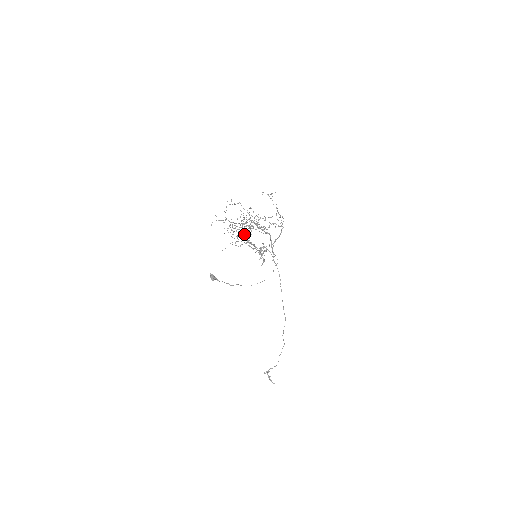
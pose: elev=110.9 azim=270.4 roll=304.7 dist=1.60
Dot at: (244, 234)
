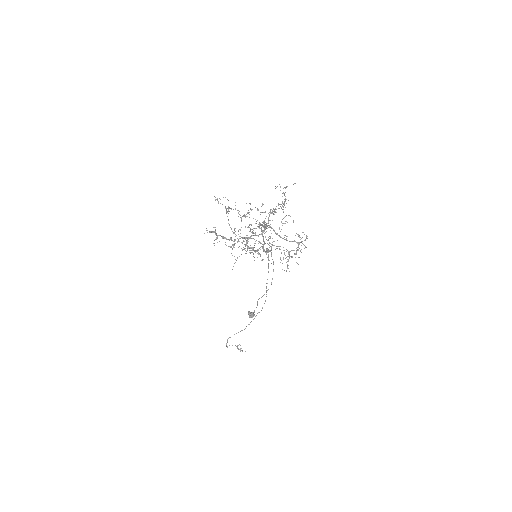
Dot at: occluded
